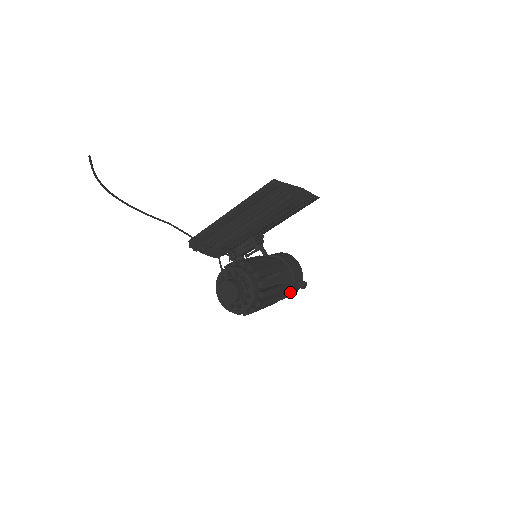
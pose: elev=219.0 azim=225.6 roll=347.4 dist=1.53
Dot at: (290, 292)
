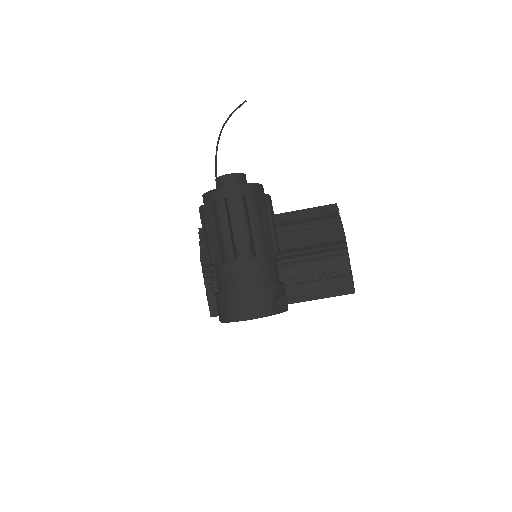
Dot at: (263, 286)
